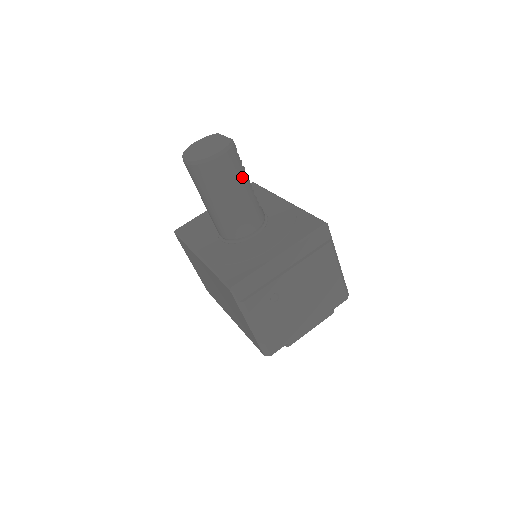
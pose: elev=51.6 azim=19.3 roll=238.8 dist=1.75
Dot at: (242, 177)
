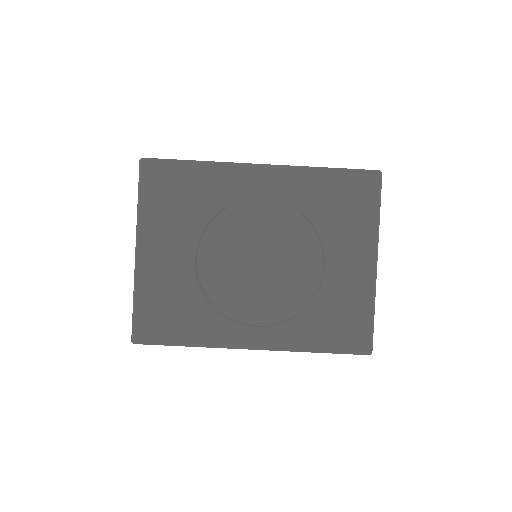
Dot at: occluded
